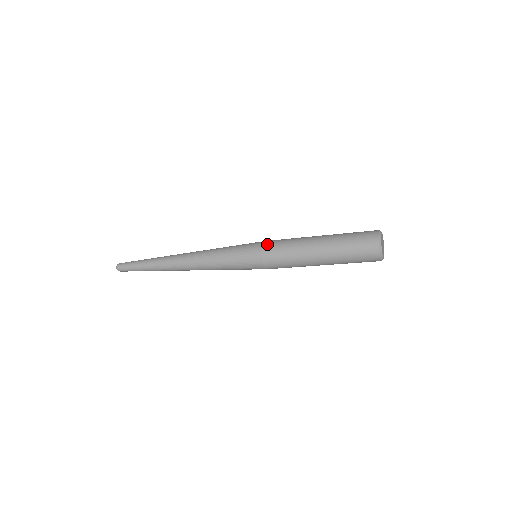
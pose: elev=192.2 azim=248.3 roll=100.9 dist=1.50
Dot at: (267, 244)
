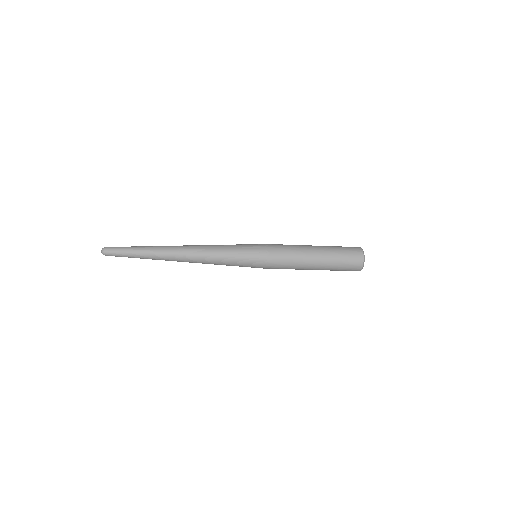
Dot at: (271, 244)
